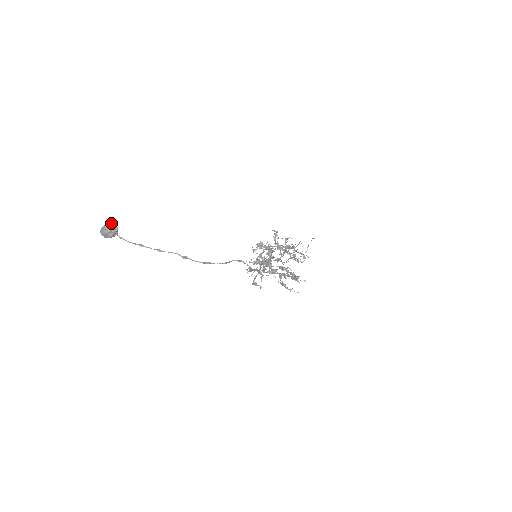
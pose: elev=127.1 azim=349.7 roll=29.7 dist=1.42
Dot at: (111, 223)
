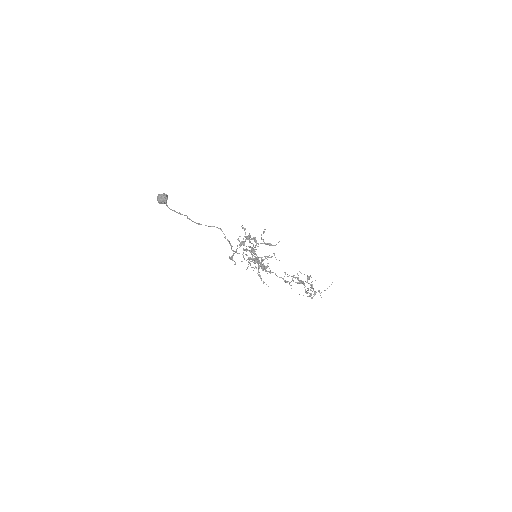
Dot at: (165, 194)
